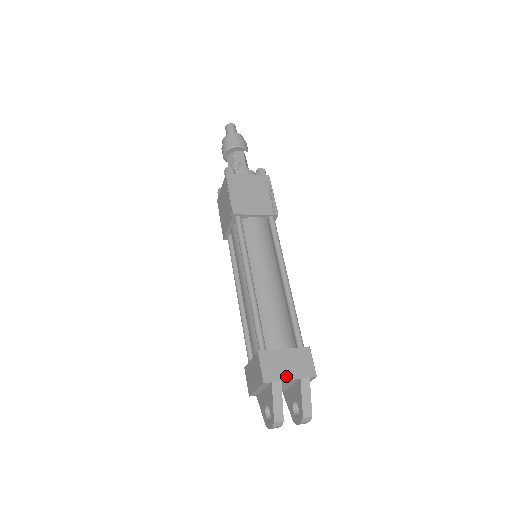
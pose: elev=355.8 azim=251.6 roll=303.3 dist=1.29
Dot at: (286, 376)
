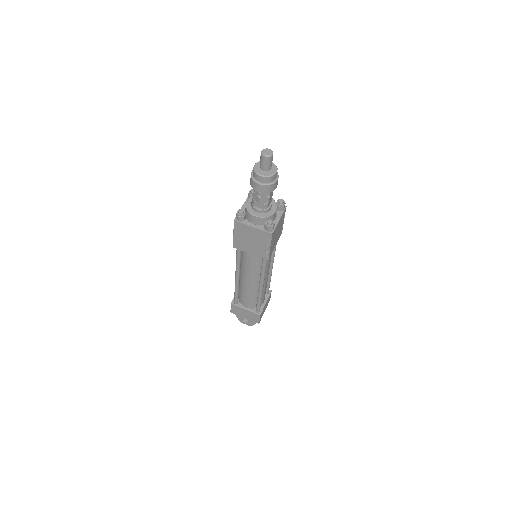
Dot at: occluded
